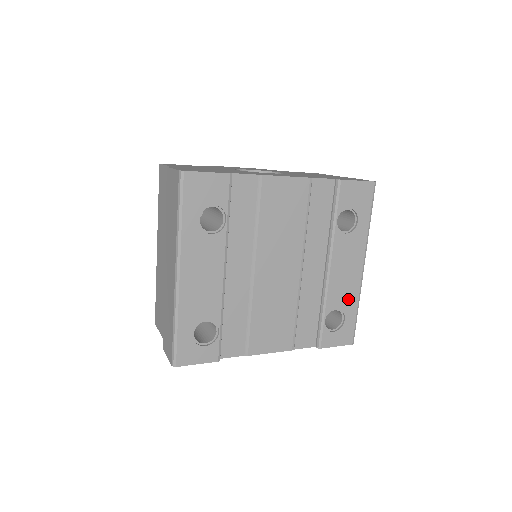
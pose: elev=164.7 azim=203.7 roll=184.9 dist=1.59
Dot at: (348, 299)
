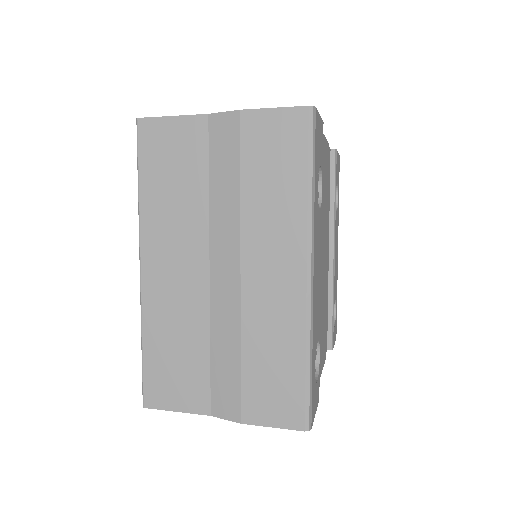
Dot at: (336, 286)
